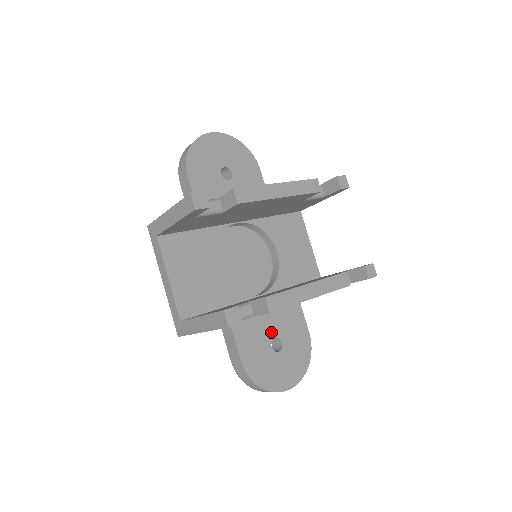
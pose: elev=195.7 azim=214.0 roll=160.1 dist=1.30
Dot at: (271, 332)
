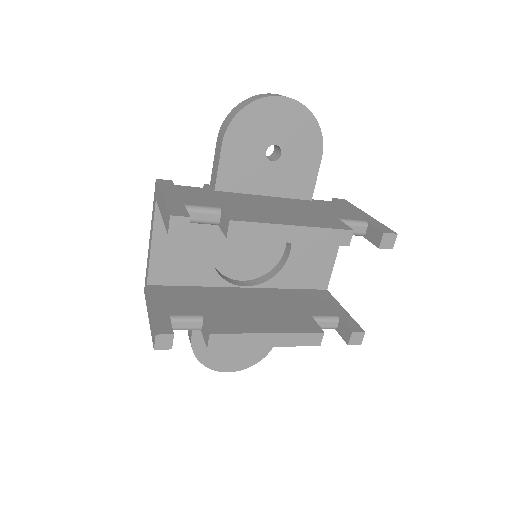
Dot at: occluded
